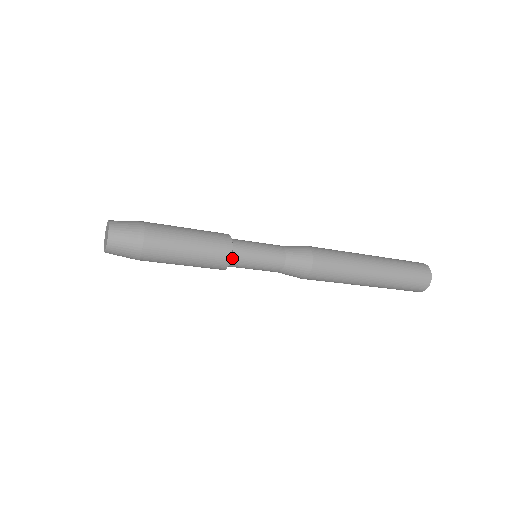
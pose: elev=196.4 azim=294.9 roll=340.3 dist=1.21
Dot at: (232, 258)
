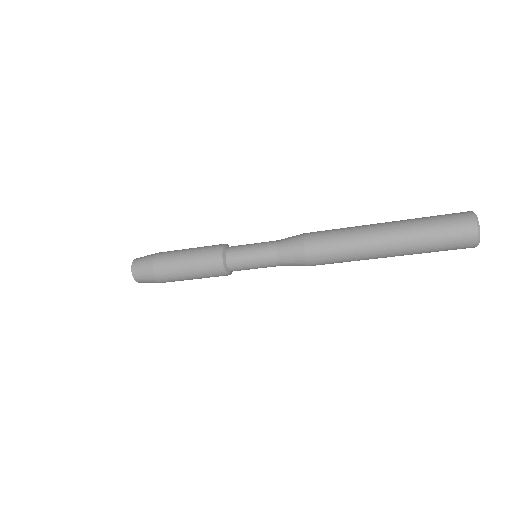
Dot at: (227, 263)
